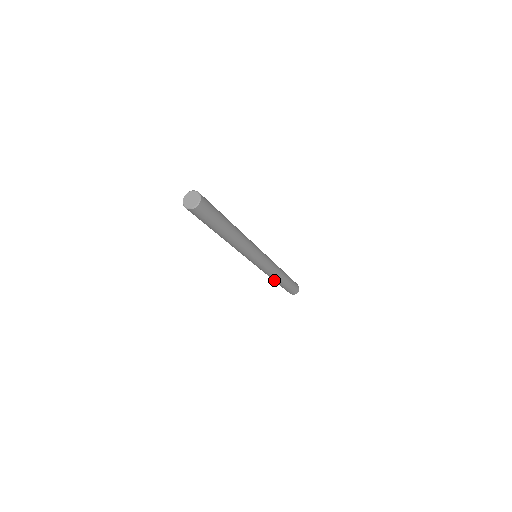
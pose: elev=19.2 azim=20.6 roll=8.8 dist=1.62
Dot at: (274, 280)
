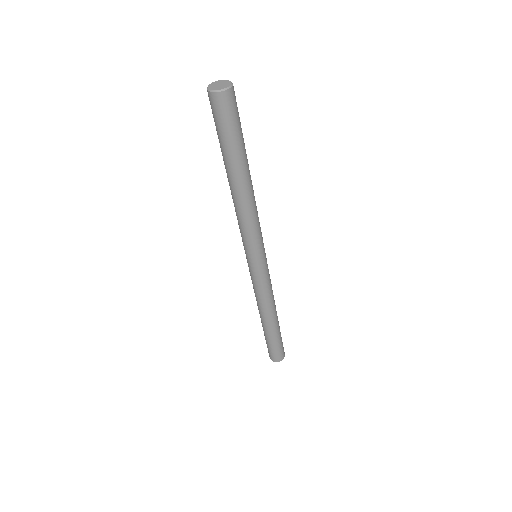
Dot at: (272, 316)
